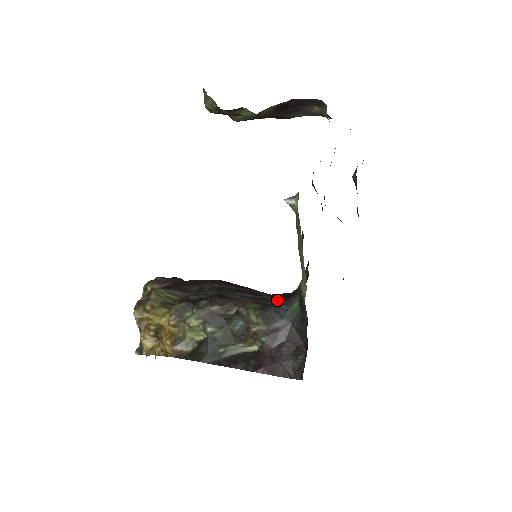
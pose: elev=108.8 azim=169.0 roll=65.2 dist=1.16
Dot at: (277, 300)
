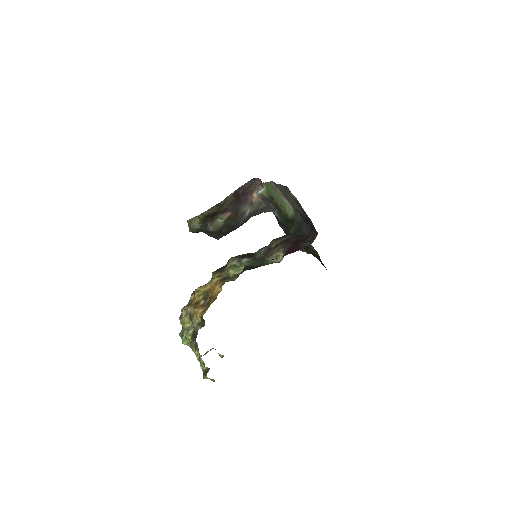
Dot at: occluded
